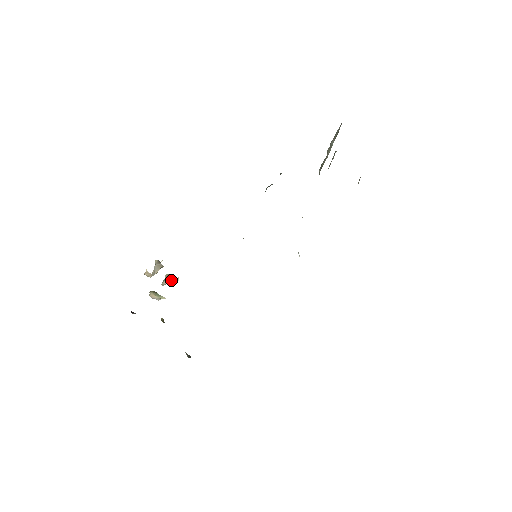
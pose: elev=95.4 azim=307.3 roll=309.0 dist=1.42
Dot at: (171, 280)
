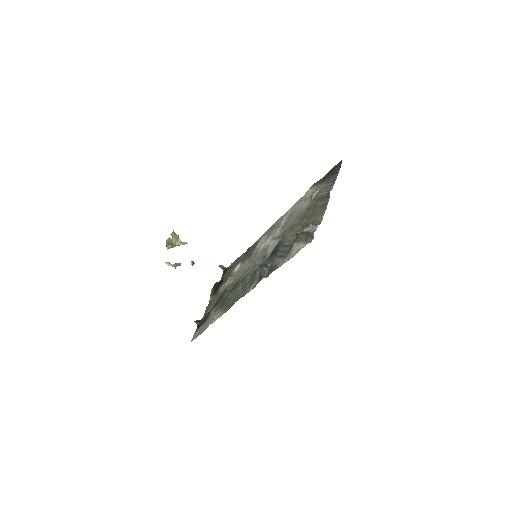
Dot at: occluded
